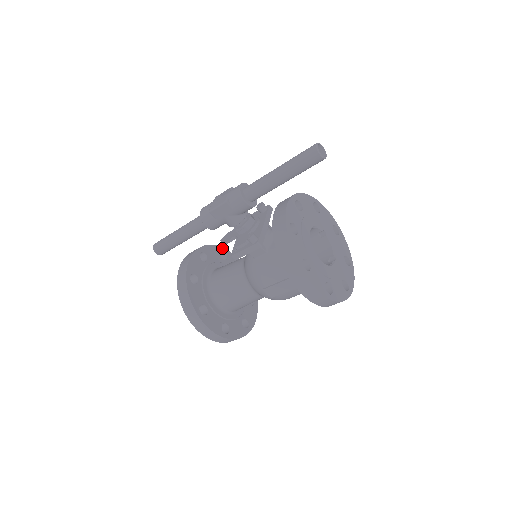
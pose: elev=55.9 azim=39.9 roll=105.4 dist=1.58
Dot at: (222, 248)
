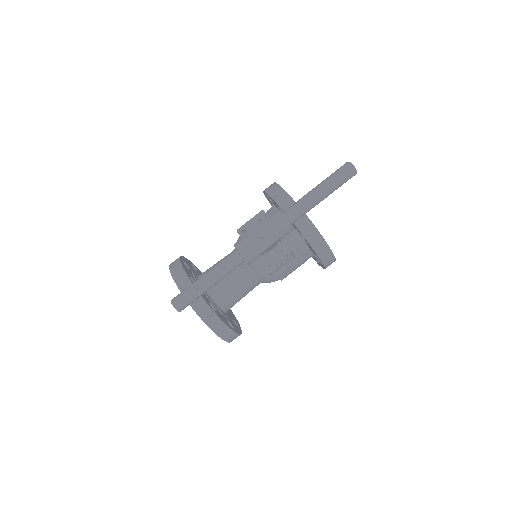
Dot at: (180, 259)
